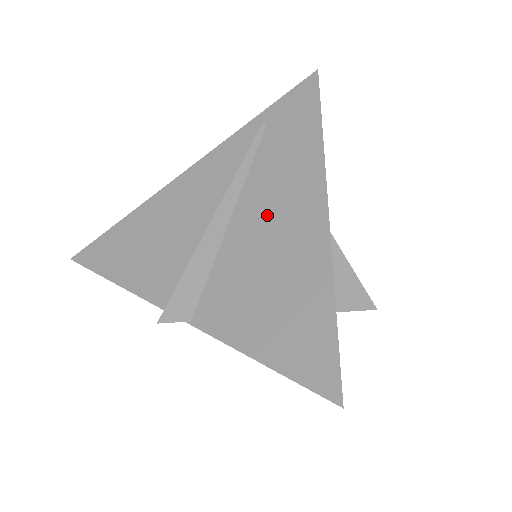
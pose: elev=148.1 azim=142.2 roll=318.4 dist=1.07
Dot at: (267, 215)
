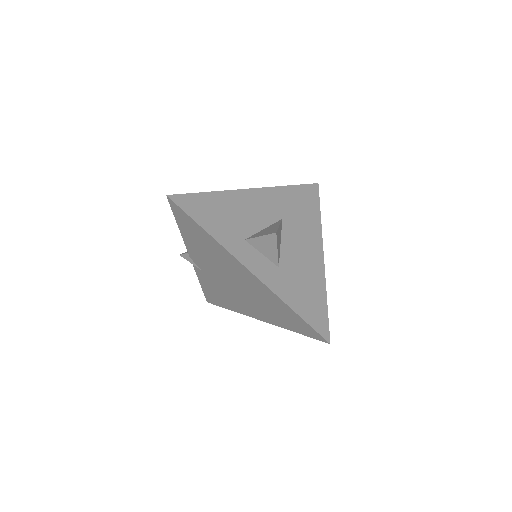
Dot at: occluded
